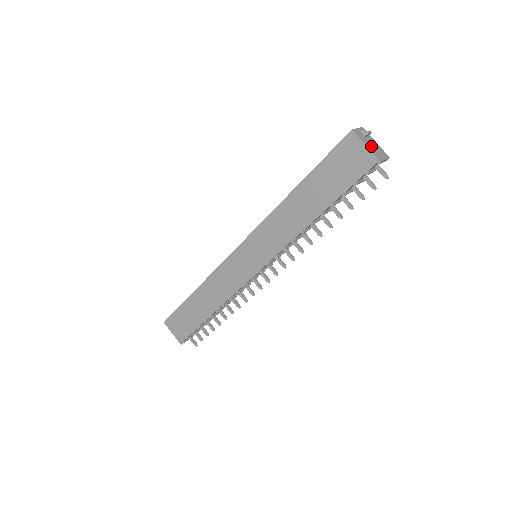
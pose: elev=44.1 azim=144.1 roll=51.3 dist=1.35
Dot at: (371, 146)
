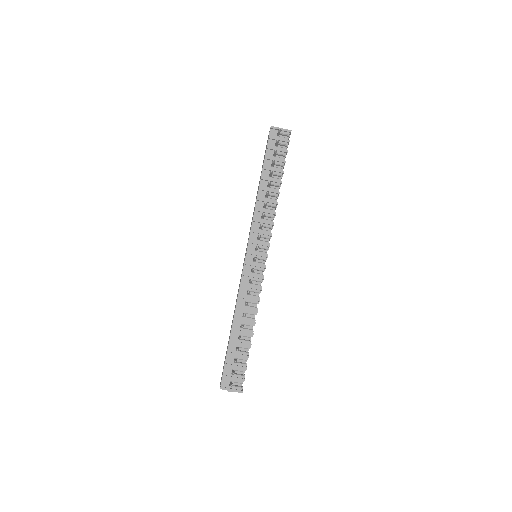
Dot at: occluded
